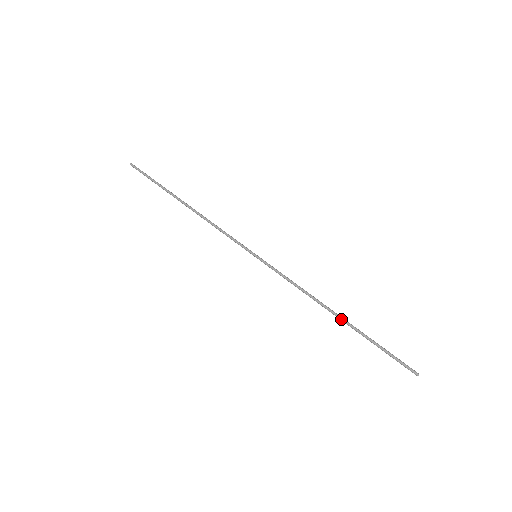
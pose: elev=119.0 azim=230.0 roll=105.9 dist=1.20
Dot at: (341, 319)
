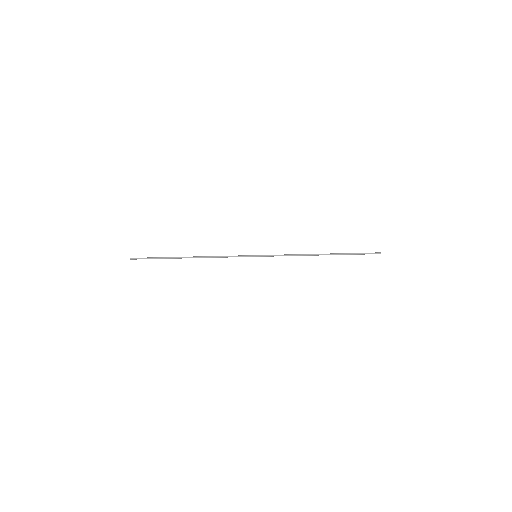
Dot at: (326, 254)
